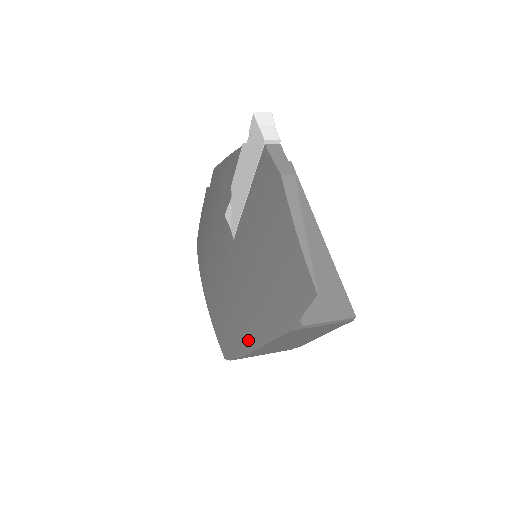
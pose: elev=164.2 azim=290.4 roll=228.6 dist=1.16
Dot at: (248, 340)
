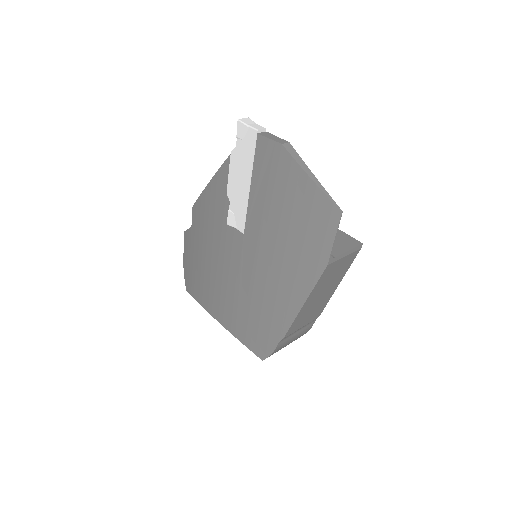
Dot at: (286, 314)
